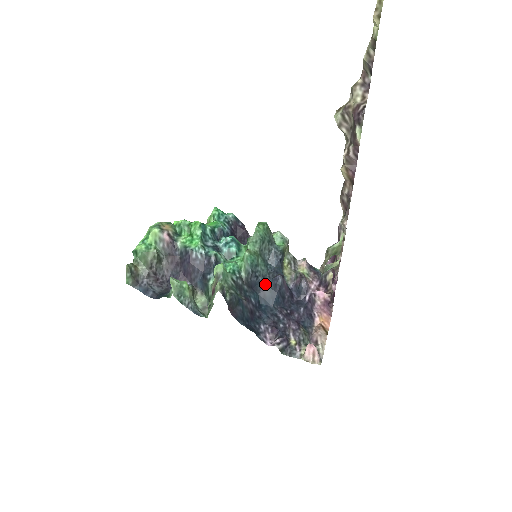
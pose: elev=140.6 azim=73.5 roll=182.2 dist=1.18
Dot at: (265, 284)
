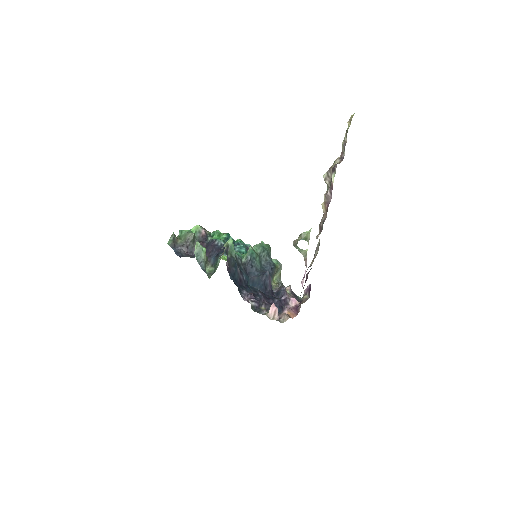
Dot at: (256, 274)
